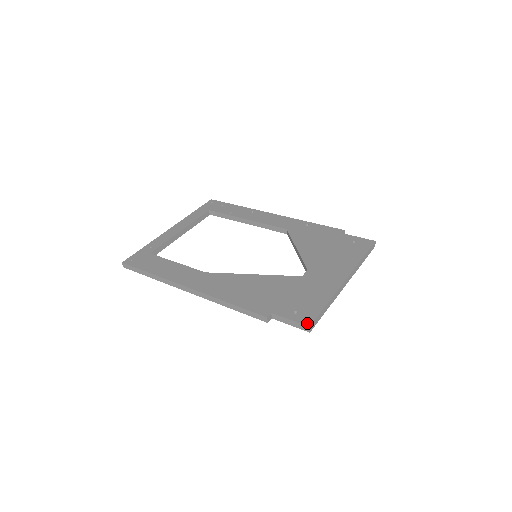
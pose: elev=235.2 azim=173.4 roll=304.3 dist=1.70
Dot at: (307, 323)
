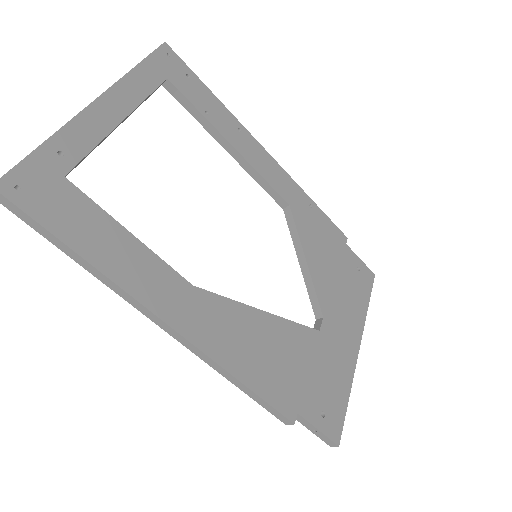
Dot at: (337, 439)
